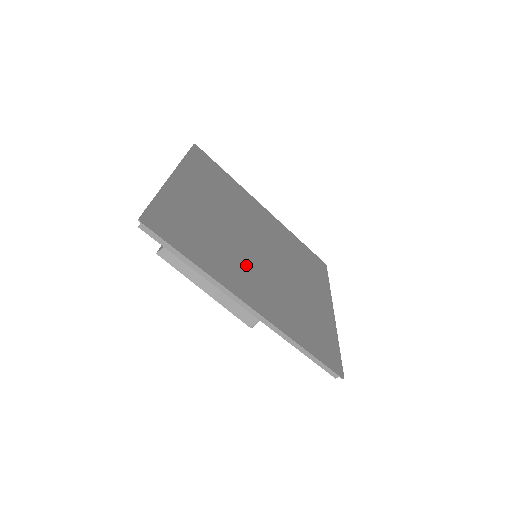
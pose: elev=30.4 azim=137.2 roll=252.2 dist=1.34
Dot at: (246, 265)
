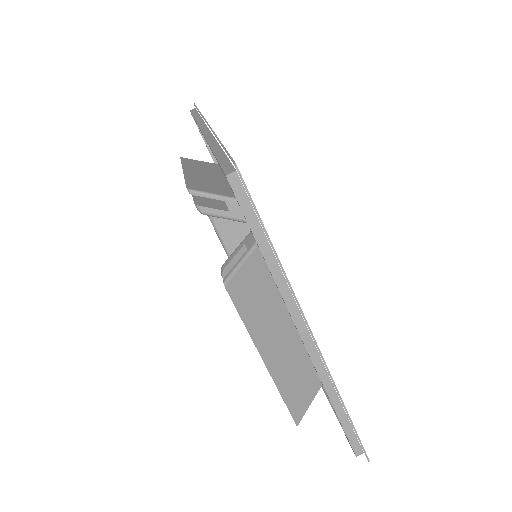
Dot at: occluded
